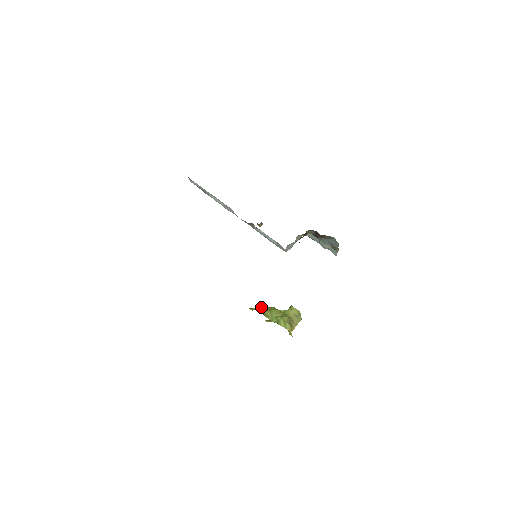
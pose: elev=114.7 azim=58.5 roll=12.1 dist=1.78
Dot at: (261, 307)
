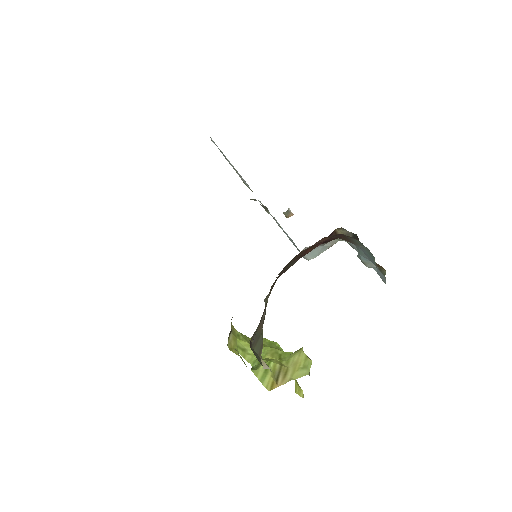
Dot at: (242, 336)
